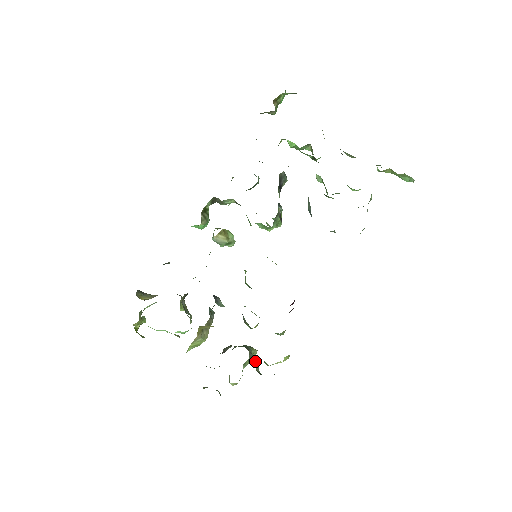
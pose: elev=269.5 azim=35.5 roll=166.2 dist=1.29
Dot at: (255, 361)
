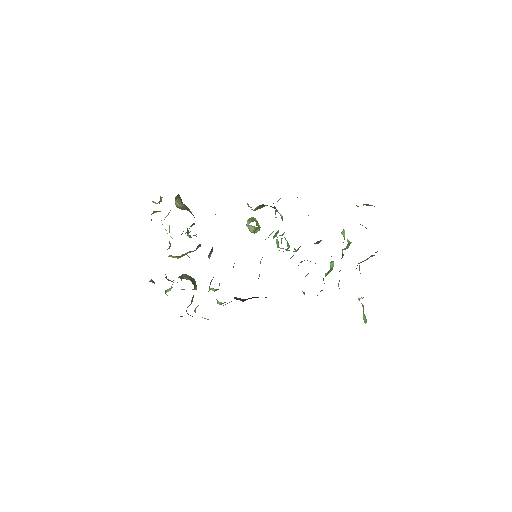
Dot at: occluded
